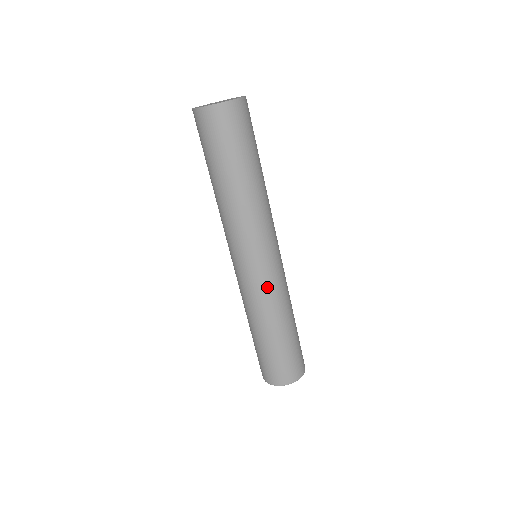
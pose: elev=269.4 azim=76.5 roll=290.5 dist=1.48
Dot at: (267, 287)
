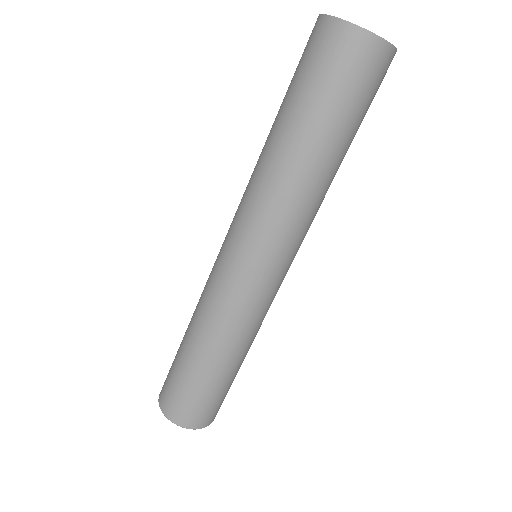
Dot at: (228, 296)
